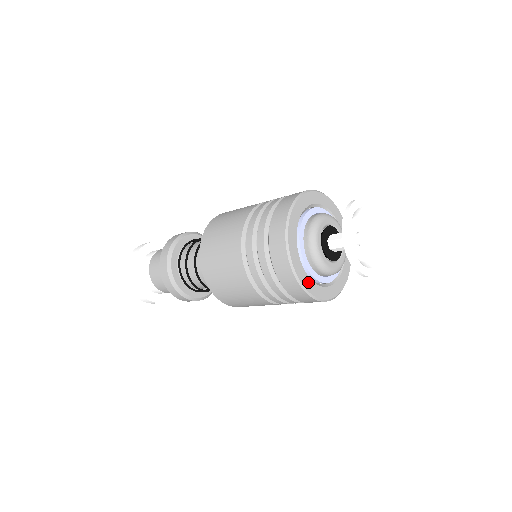
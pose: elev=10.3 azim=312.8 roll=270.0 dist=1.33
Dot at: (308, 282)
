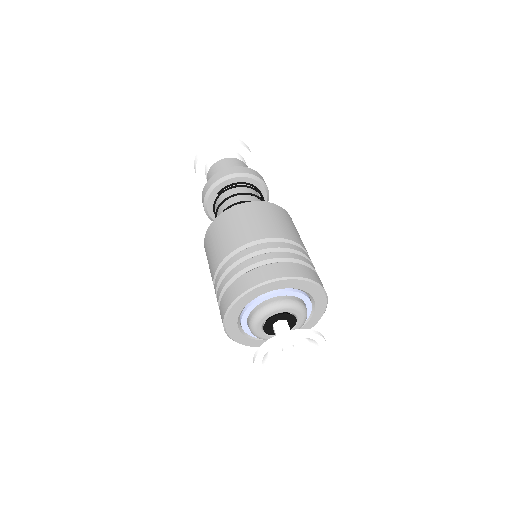
Dot at: occluded
